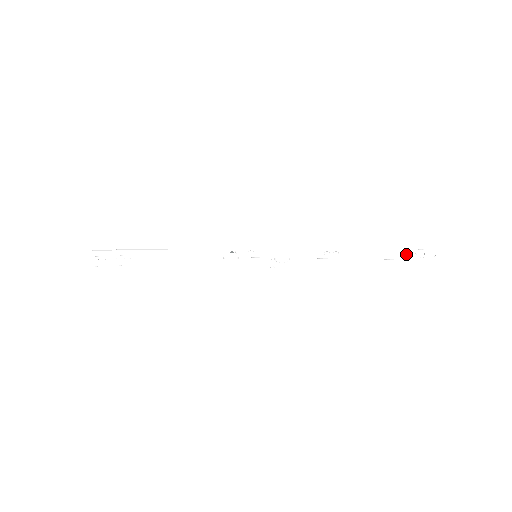
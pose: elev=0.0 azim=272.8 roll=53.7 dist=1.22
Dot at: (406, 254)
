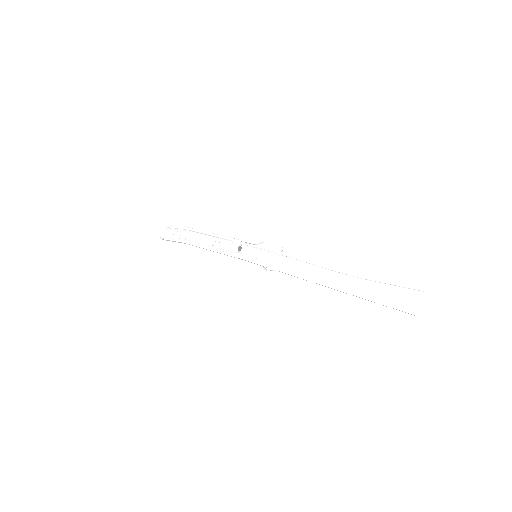
Dot at: occluded
